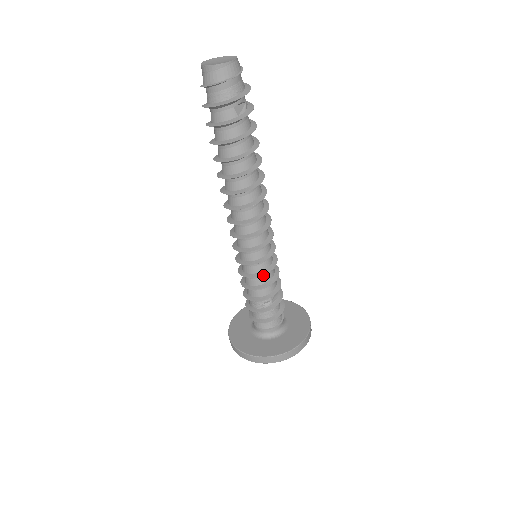
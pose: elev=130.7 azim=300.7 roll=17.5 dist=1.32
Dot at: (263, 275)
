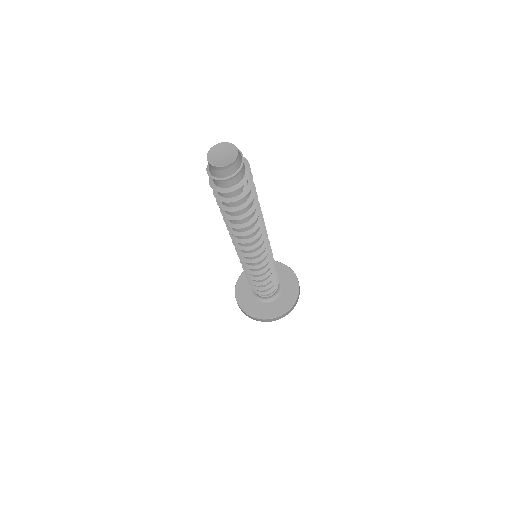
Dot at: (263, 270)
